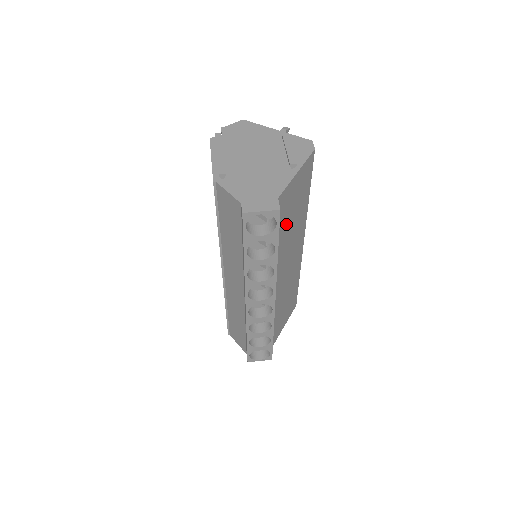
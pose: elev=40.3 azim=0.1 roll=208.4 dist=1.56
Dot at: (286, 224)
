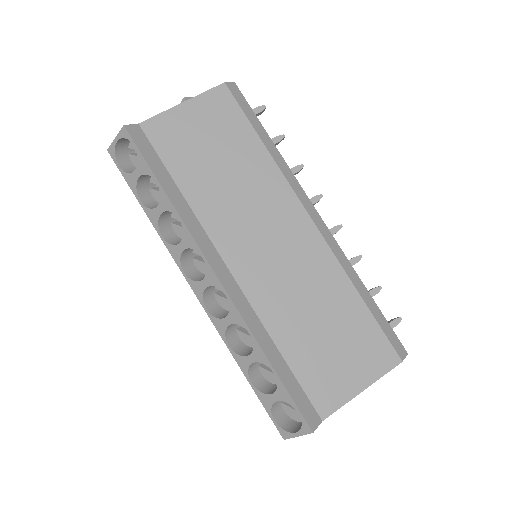
Dot at: (198, 166)
